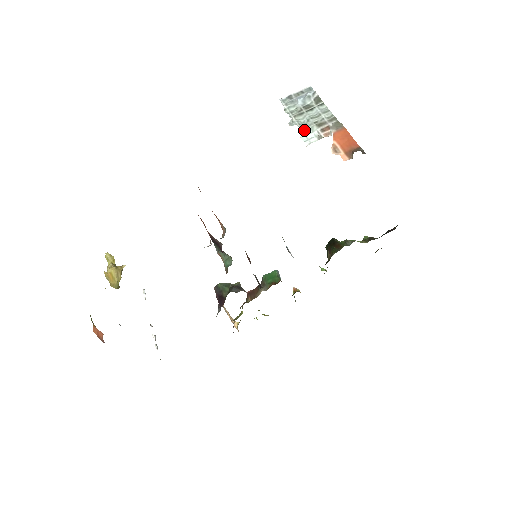
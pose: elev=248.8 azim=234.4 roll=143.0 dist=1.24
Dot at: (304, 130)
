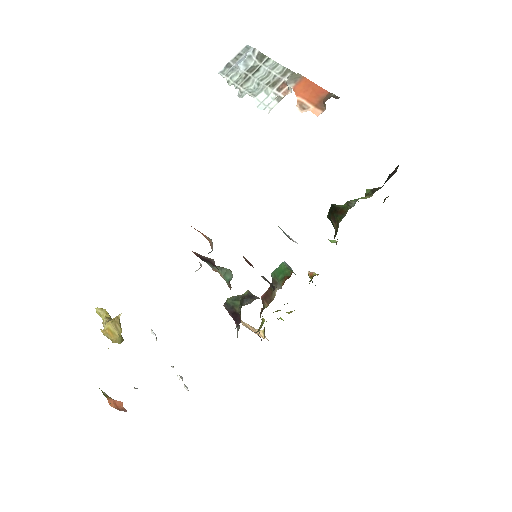
Dot at: (258, 97)
